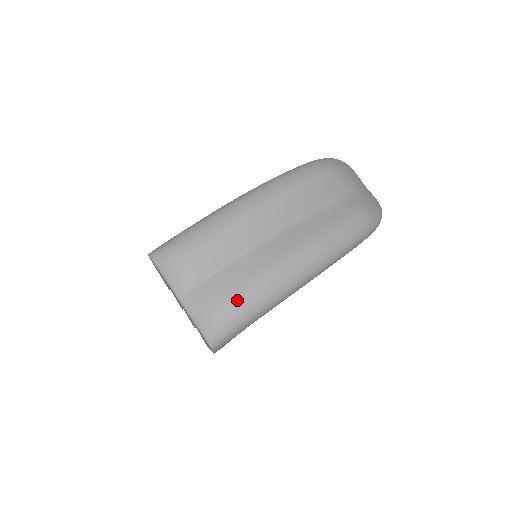
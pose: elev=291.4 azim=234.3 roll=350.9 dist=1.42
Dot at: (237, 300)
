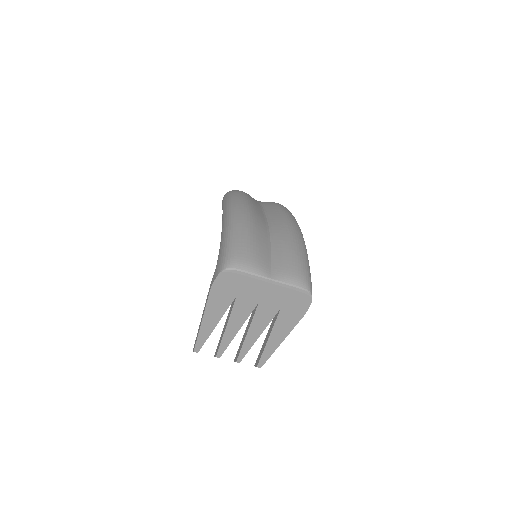
Dot at: (297, 257)
